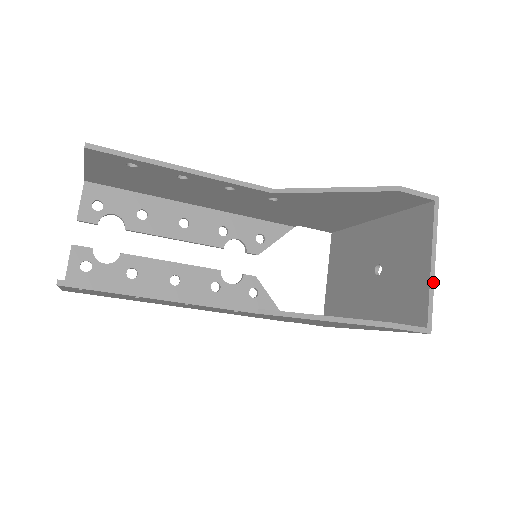
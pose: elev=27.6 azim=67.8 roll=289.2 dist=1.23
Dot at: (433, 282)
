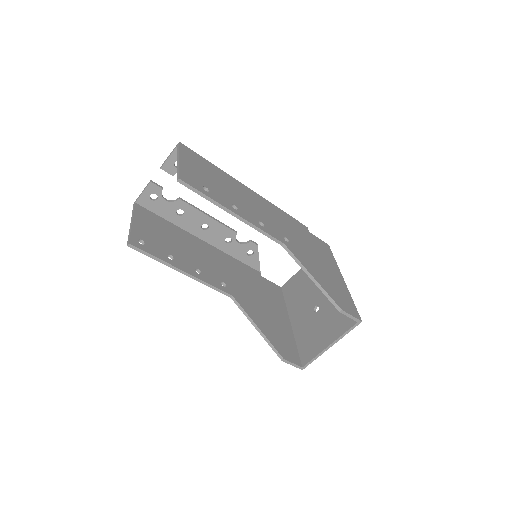
Dot at: occluded
